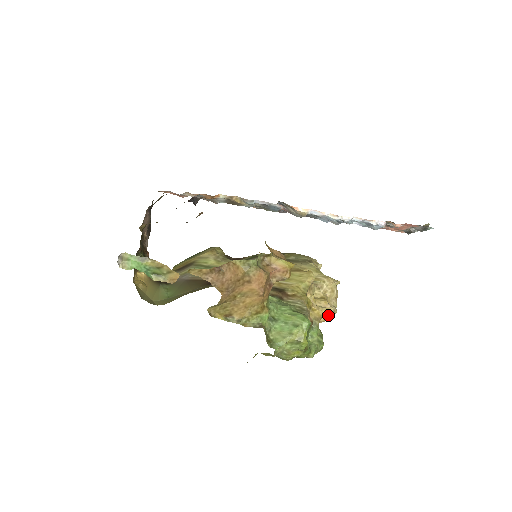
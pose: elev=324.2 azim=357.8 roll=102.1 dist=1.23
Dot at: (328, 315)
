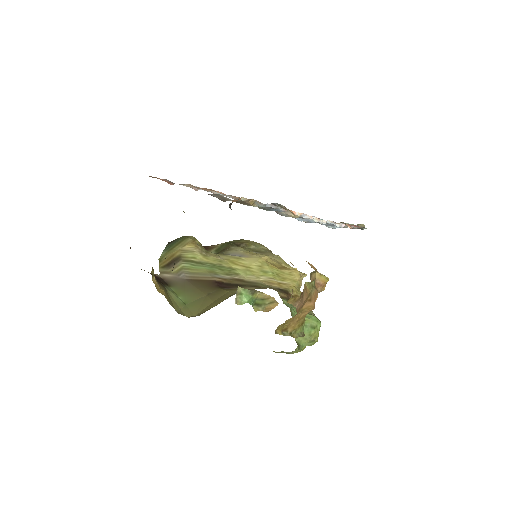
Dot at: occluded
